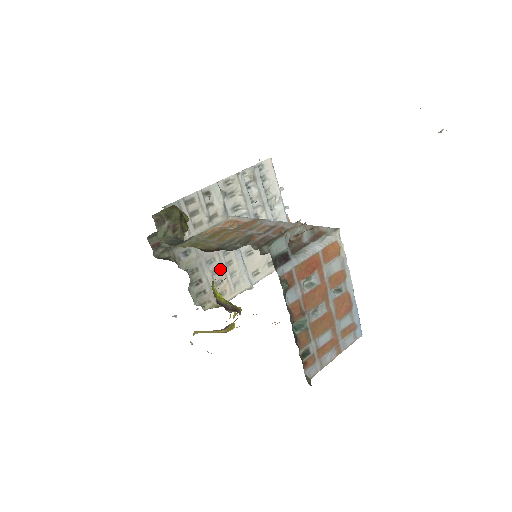
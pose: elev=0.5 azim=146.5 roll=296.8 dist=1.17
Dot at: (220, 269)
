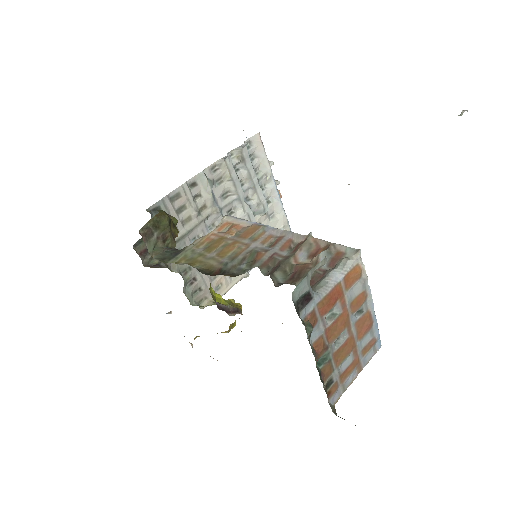
Dot at: occluded
